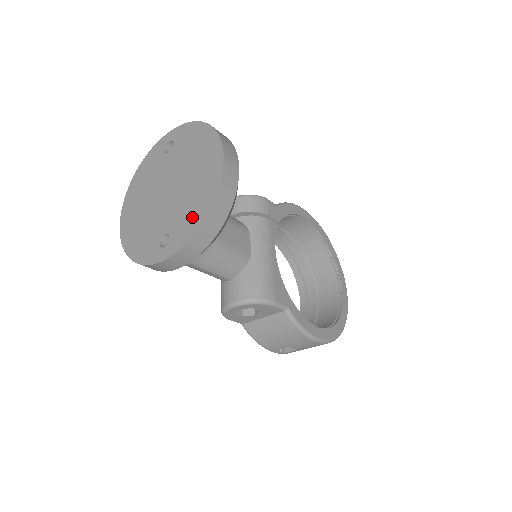
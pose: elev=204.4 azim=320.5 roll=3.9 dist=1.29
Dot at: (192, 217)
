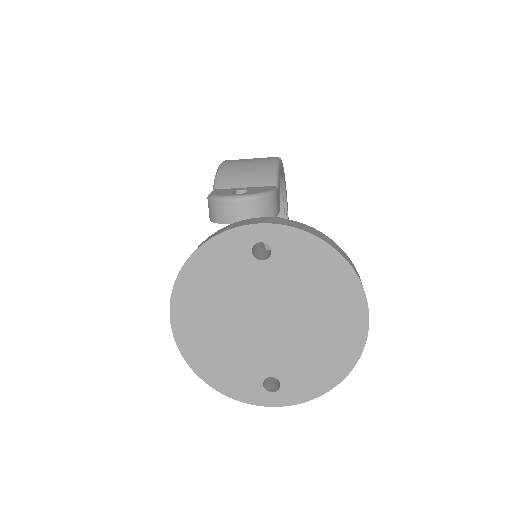
Dot at: (318, 375)
